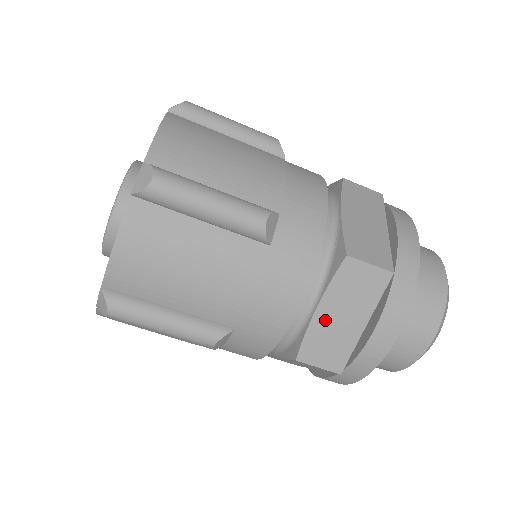
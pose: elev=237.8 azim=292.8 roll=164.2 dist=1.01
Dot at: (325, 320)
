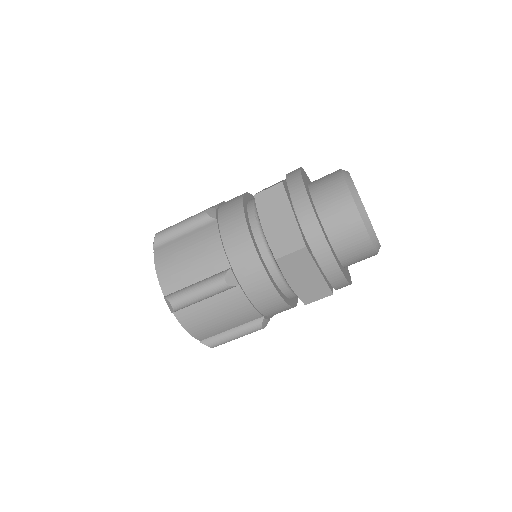
Dot at: (298, 285)
